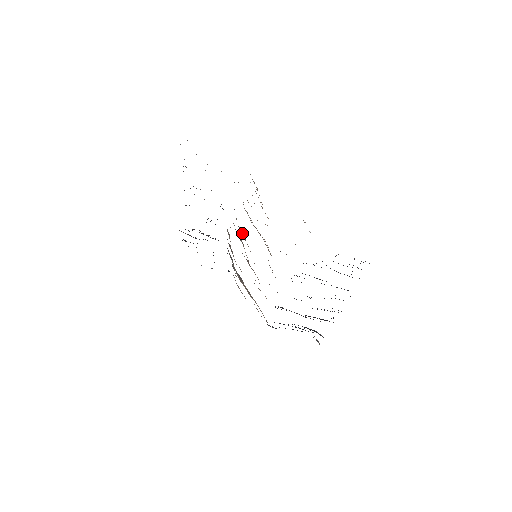
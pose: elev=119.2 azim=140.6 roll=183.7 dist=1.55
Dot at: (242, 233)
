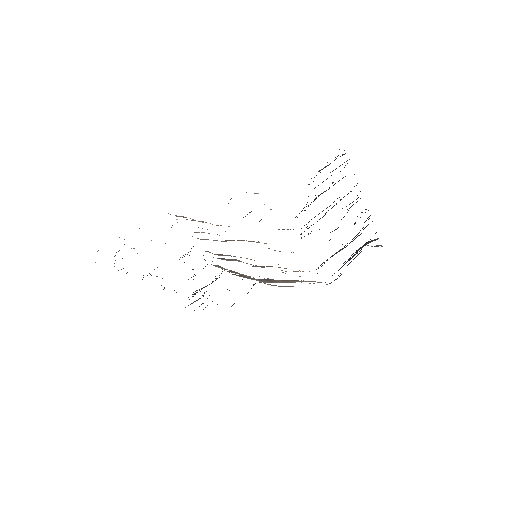
Dot at: occluded
